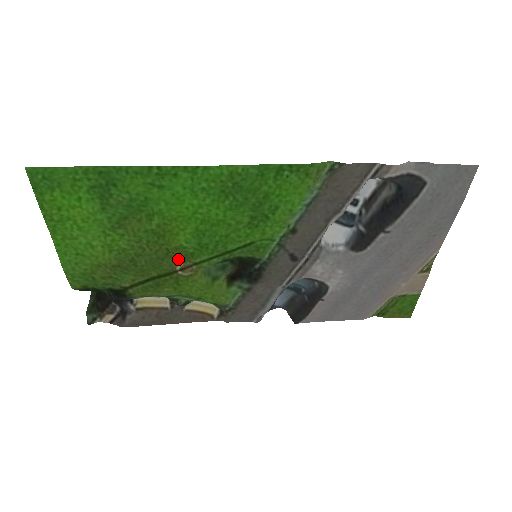
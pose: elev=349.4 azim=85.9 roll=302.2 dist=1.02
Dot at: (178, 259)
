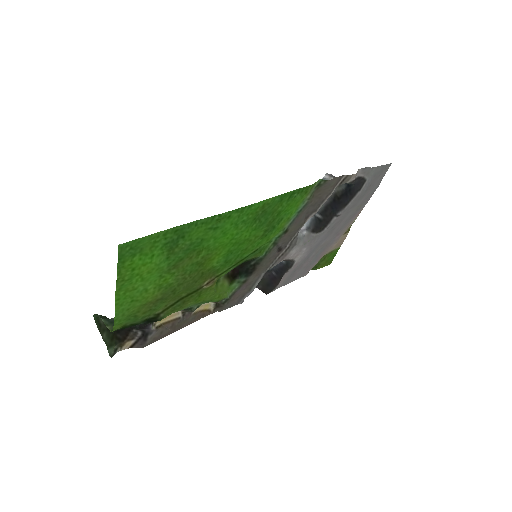
Dot at: (207, 277)
